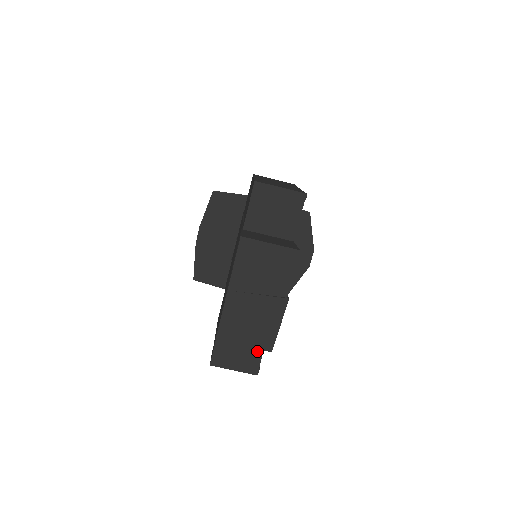
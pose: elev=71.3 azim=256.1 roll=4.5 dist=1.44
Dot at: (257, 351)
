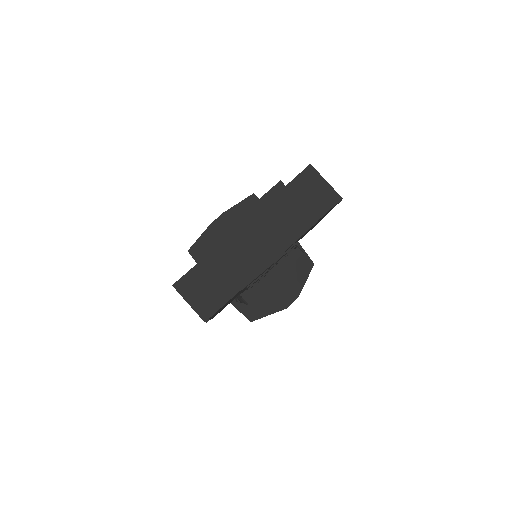
Dot at: (220, 300)
